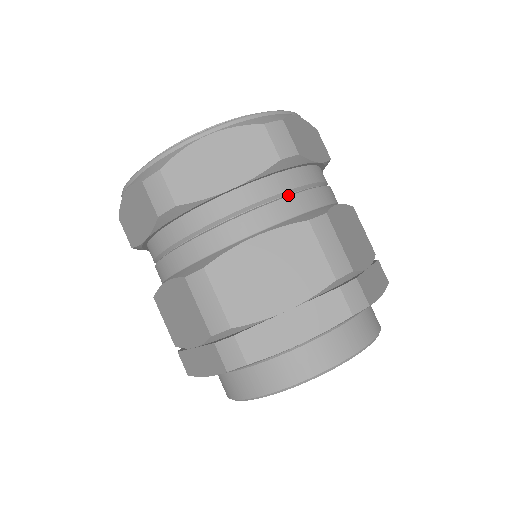
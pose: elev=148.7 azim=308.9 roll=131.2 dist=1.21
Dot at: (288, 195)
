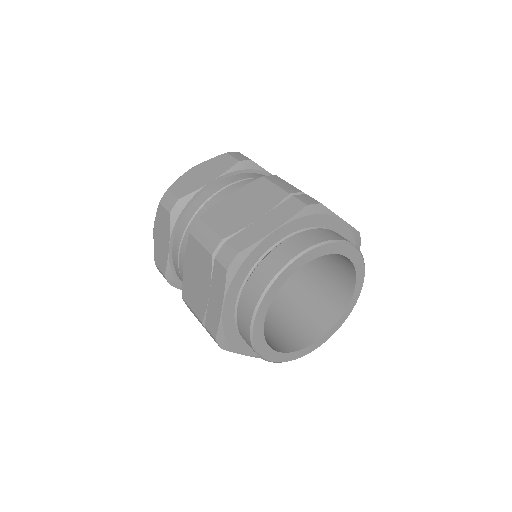
Dot at: occluded
